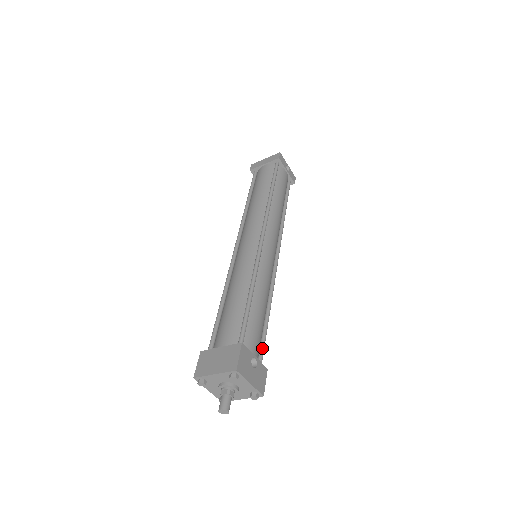
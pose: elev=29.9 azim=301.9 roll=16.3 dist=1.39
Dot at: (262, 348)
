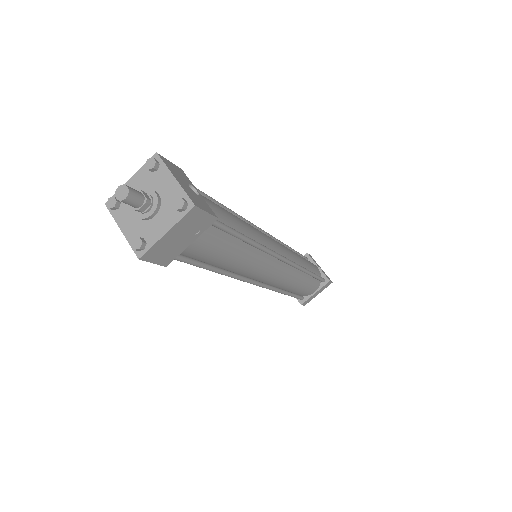
Dot at: (220, 222)
